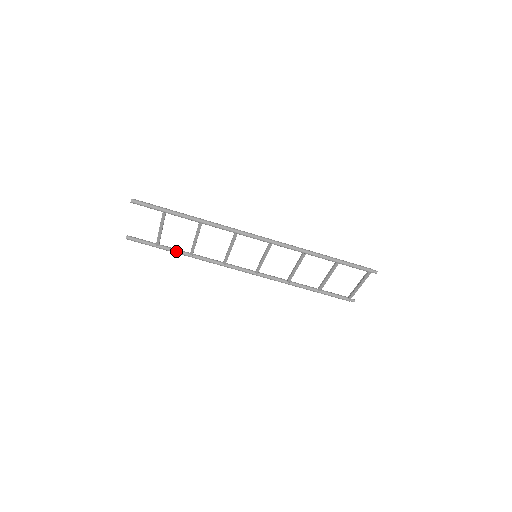
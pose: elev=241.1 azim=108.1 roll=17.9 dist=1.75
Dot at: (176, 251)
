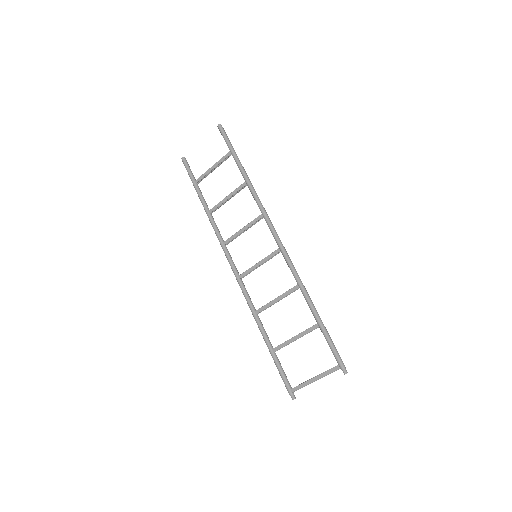
Dot at: (203, 199)
